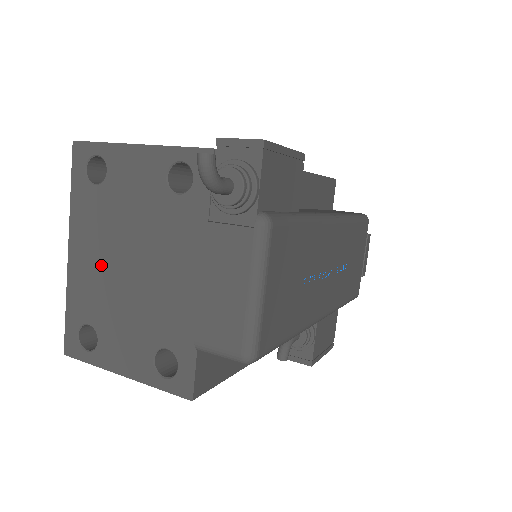
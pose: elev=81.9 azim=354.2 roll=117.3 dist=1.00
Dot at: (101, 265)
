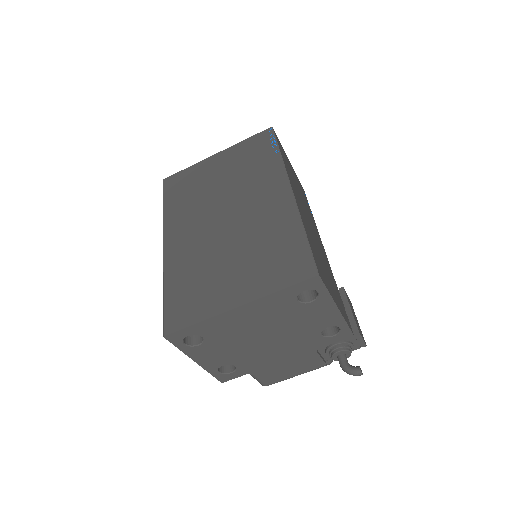
Dot at: (249, 326)
